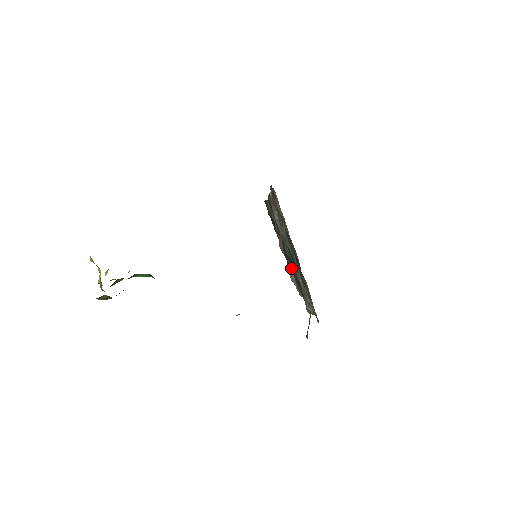
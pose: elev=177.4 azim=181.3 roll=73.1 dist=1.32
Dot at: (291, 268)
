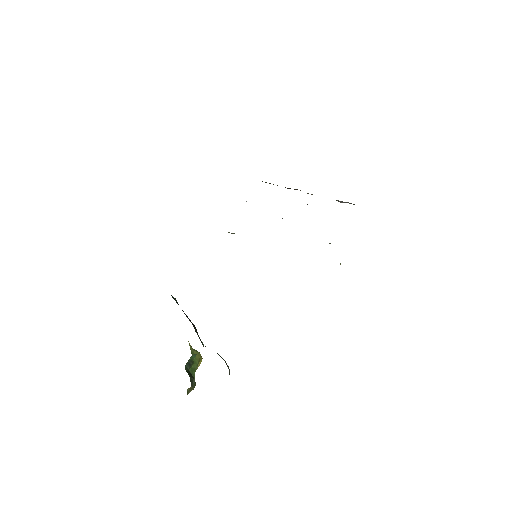
Dot at: occluded
